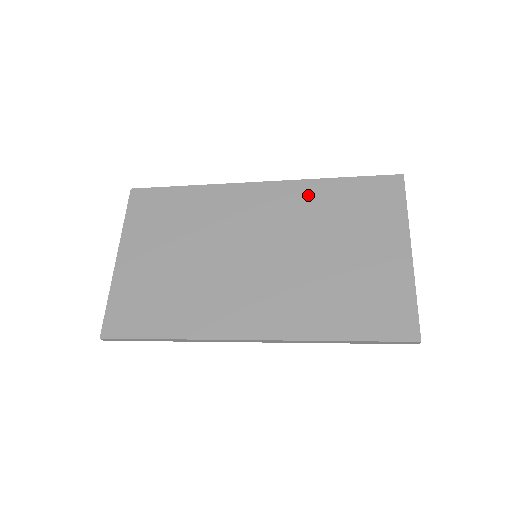
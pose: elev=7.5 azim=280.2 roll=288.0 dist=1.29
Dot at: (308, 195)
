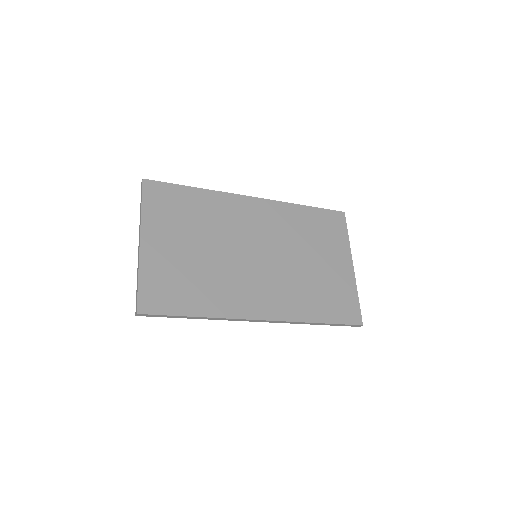
Dot at: (288, 215)
